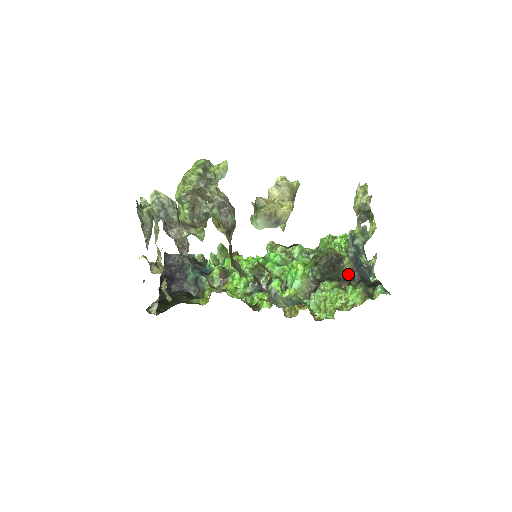
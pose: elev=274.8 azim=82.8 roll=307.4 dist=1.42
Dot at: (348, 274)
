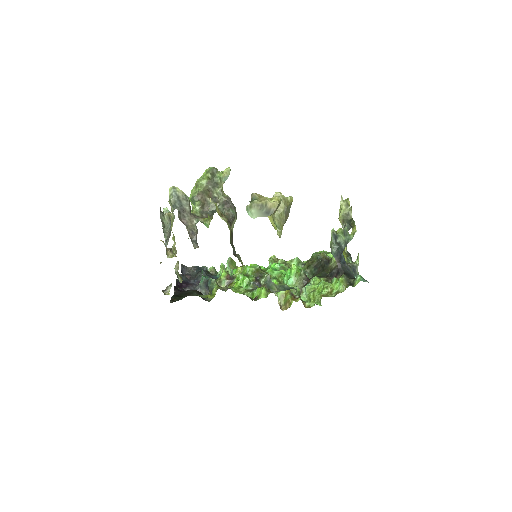
Dot at: (334, 270)
